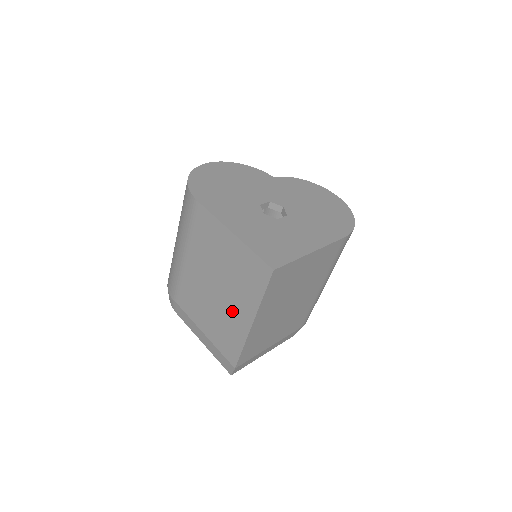
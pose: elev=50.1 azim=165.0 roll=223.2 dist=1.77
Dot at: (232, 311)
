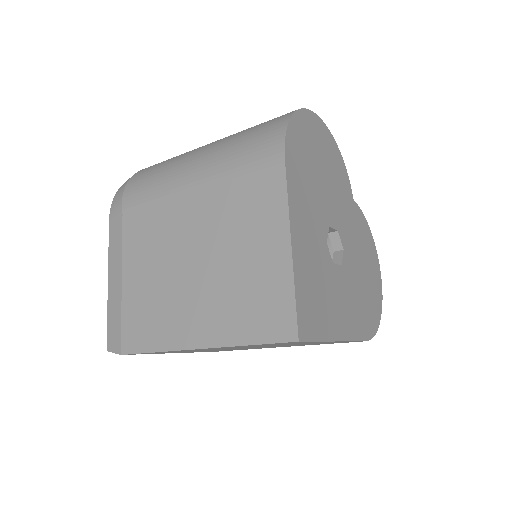
Dot at: (188, 307)
